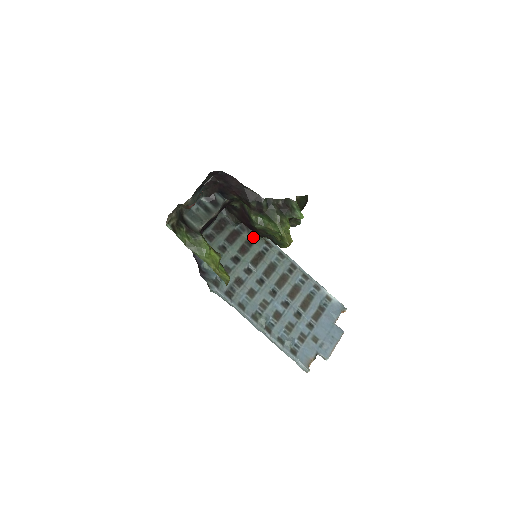
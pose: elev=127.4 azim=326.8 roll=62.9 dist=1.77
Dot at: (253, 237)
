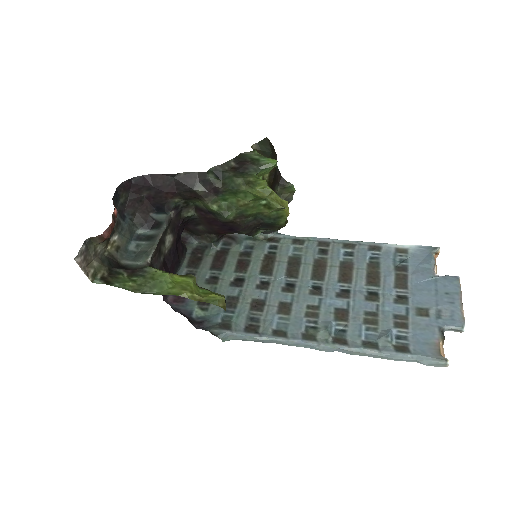
Dot at: (247, 245)
